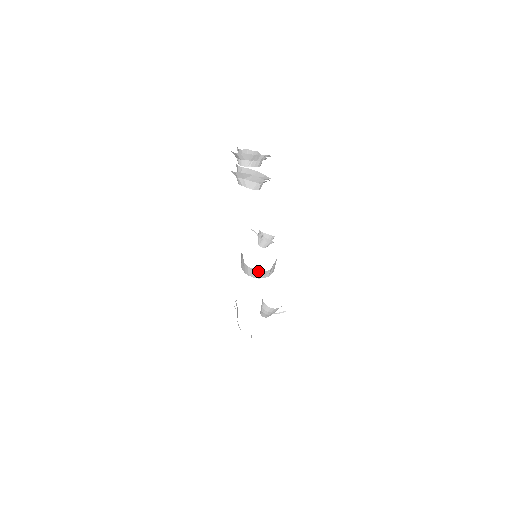
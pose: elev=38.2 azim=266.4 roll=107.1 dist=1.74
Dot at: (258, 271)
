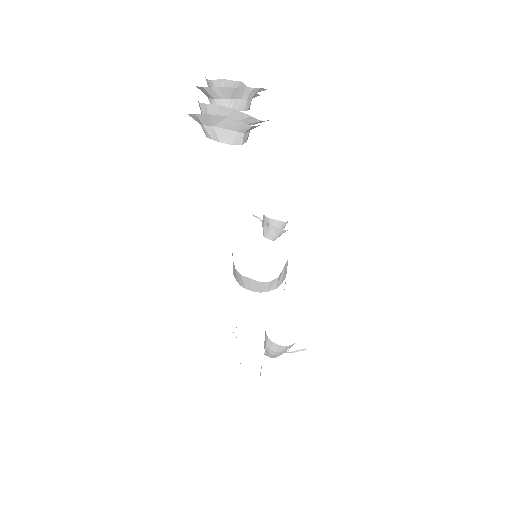
Dot at: (258, 282)
